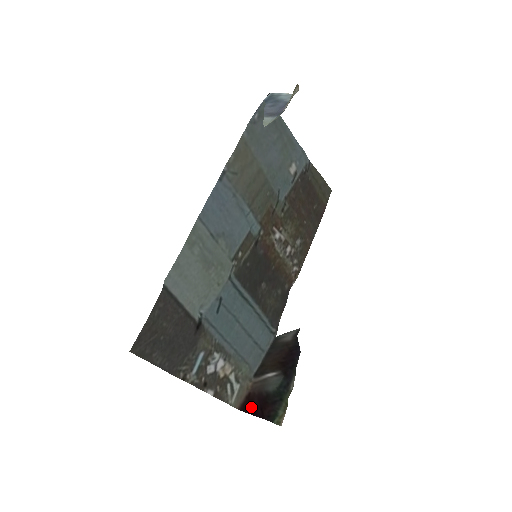
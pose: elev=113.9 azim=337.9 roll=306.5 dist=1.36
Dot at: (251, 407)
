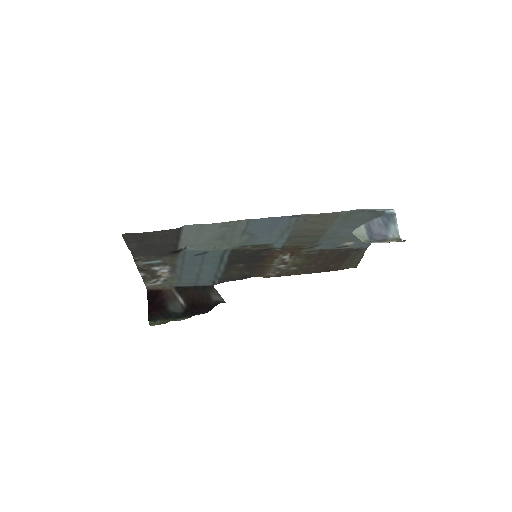
Dot at: (153, 298)
